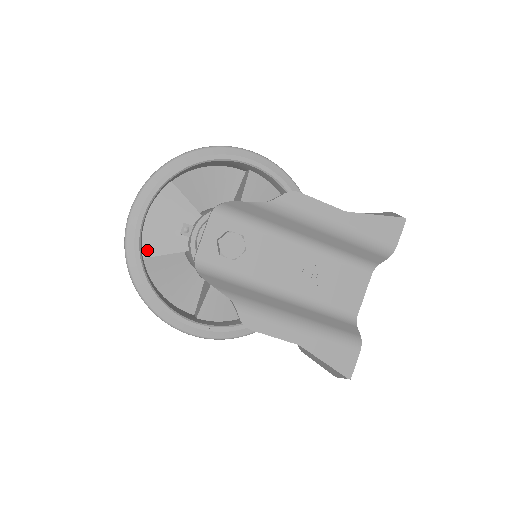
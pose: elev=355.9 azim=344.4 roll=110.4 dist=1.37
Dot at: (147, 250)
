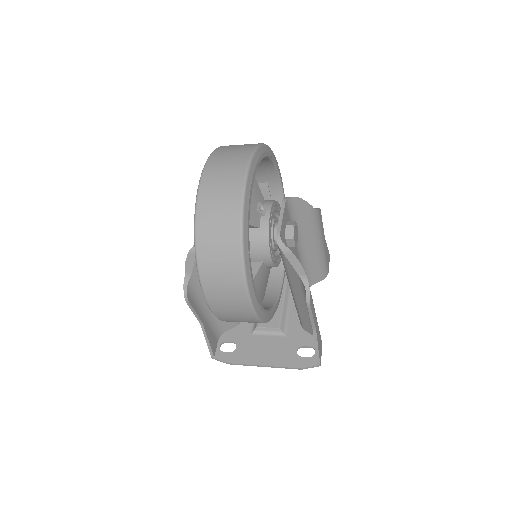
Dot at: occluded
